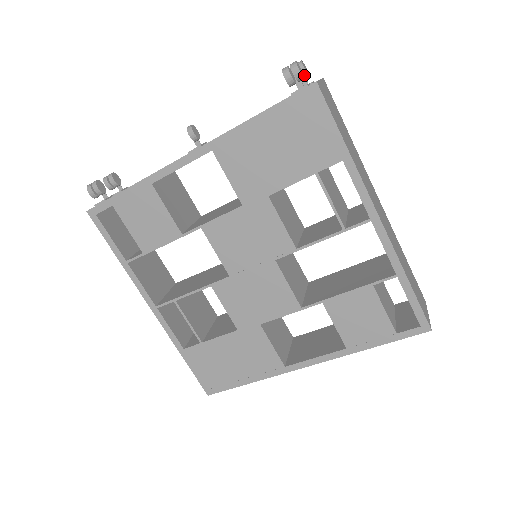
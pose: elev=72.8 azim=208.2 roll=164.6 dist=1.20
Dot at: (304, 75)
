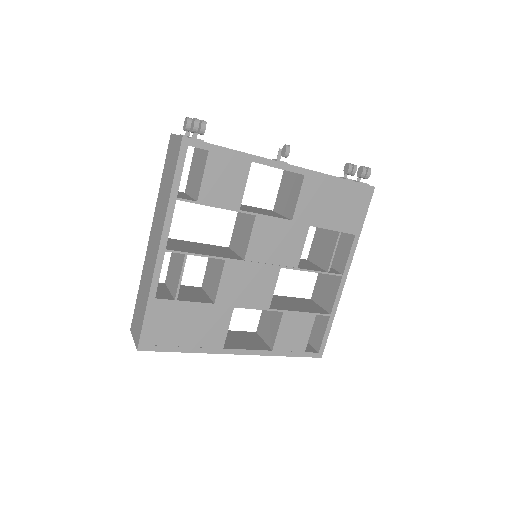
Dot at: (353, 173)
